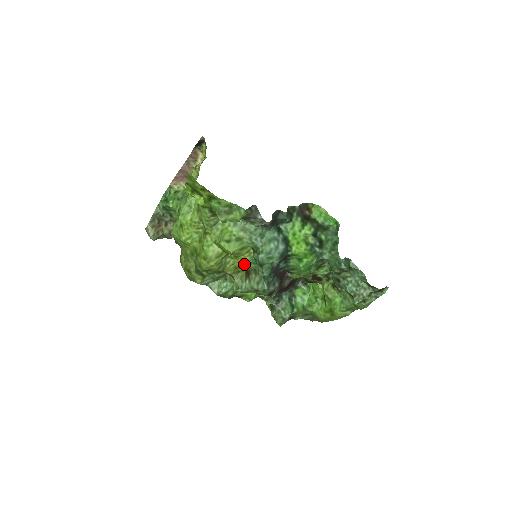
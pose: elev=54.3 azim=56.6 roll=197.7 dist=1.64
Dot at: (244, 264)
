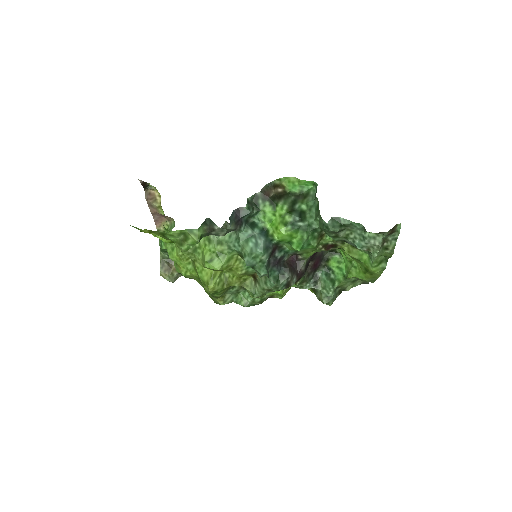
Dot at: (241, 272)
